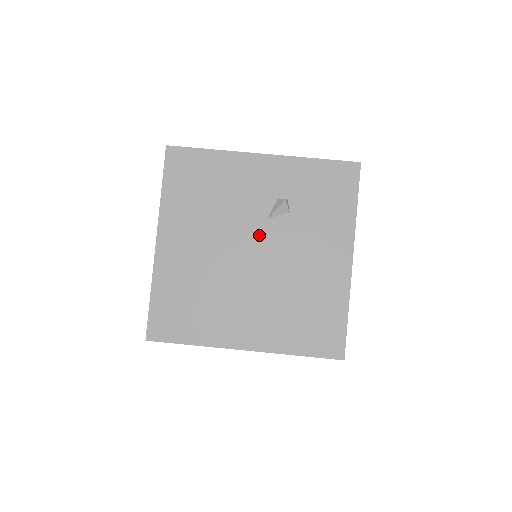
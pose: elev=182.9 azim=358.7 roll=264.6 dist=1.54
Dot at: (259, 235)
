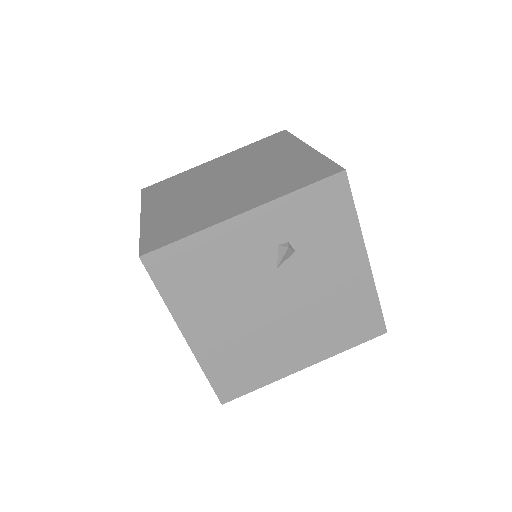
Dot at: (276, 285)
